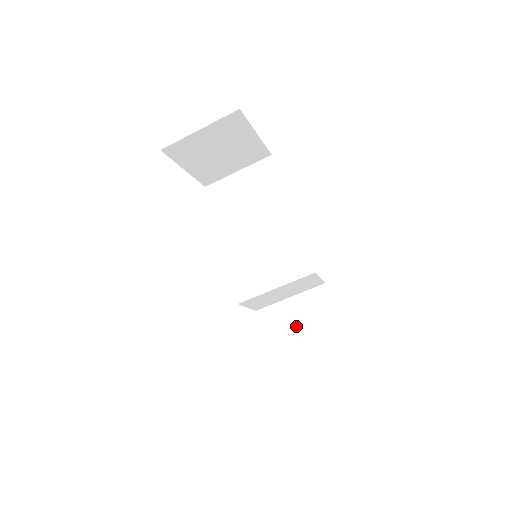
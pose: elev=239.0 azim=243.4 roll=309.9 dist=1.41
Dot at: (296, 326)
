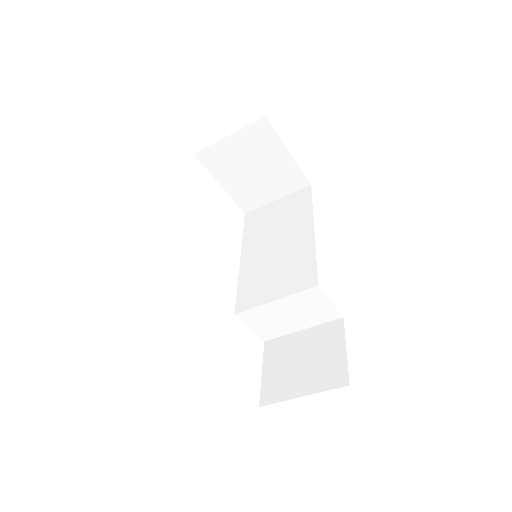
Dot at: (299, 359)
